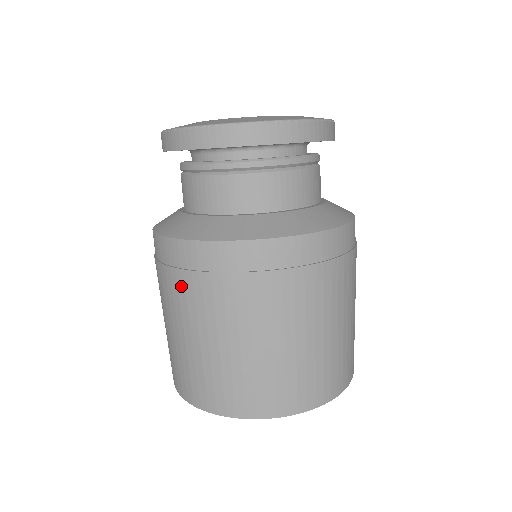
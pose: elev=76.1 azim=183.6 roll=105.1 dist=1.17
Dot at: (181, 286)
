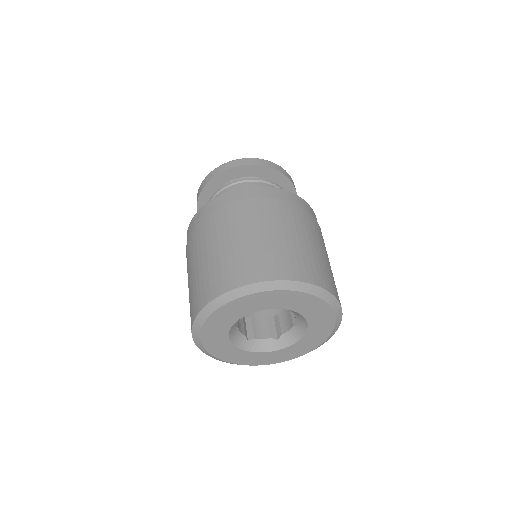
Dot at: (202, 228)
